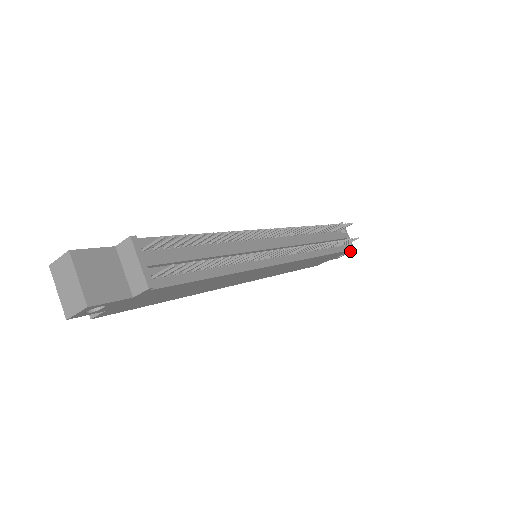
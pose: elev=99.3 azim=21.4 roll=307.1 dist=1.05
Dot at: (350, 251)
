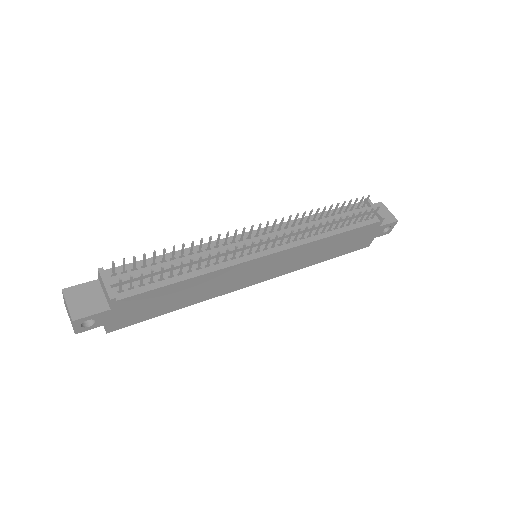
Dot at: (393, 221)
